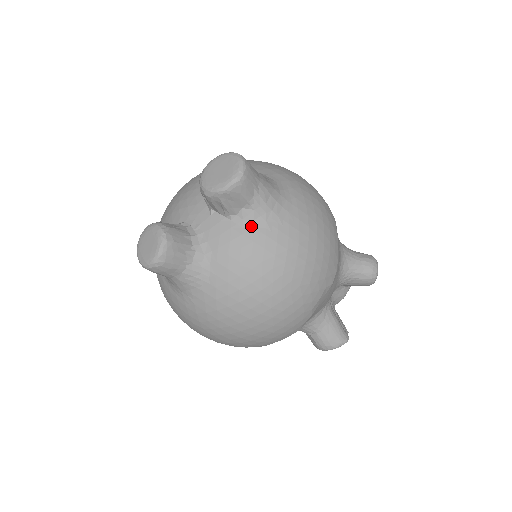
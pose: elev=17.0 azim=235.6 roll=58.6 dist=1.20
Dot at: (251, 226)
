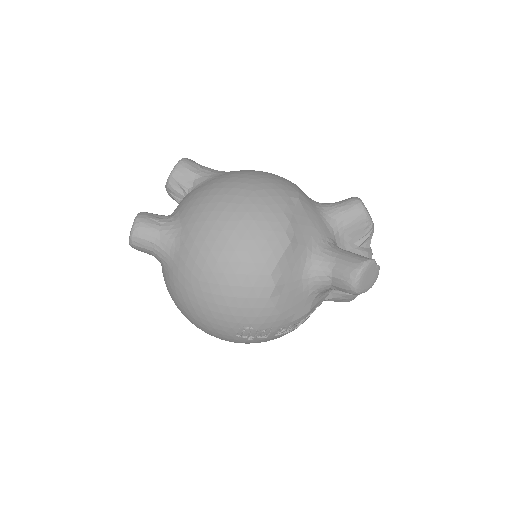
Dot at: (203, 184)
